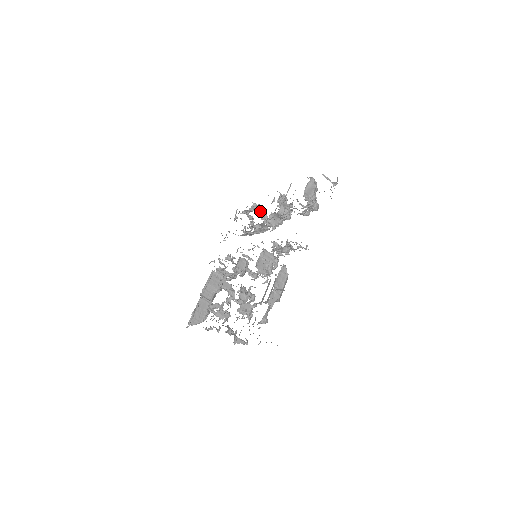
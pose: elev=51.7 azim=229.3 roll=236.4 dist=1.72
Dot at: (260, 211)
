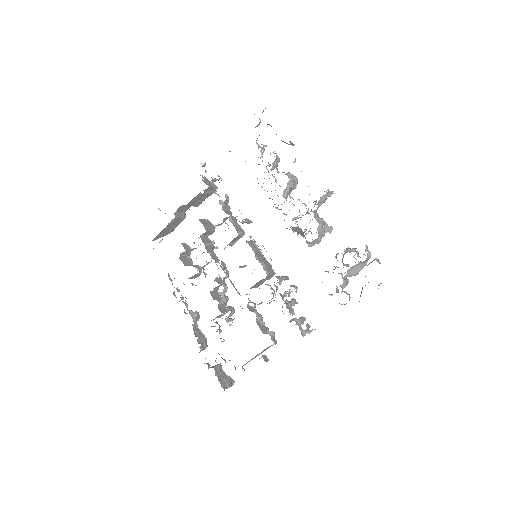
Dot at: (291, 183)
